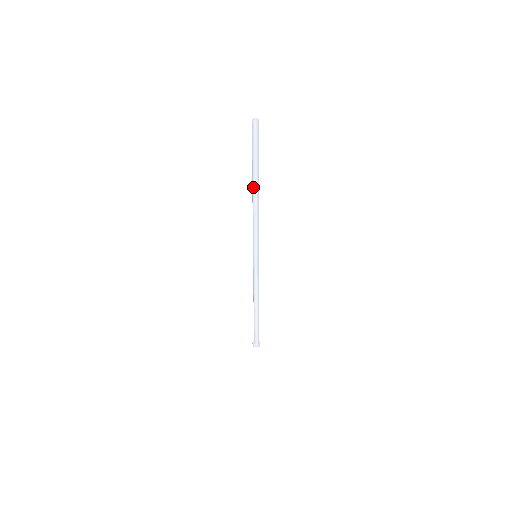
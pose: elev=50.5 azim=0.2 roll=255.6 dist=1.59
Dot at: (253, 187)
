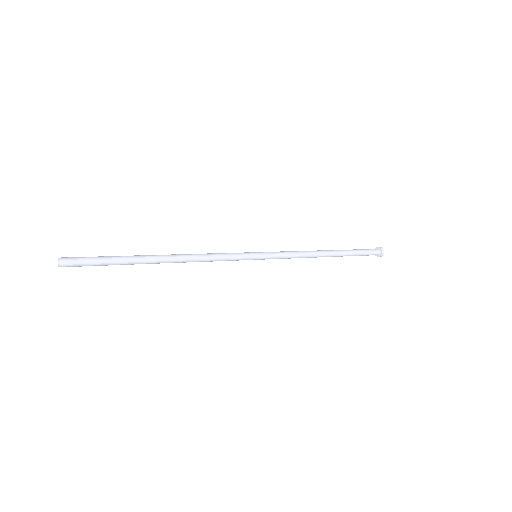
Dot at: (154, 261)
